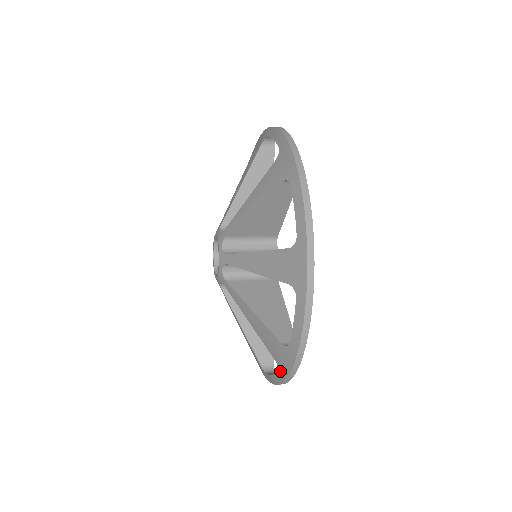
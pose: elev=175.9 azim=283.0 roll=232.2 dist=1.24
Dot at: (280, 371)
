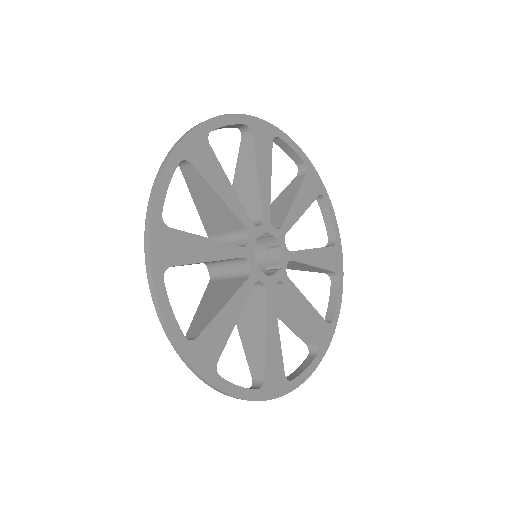
Dot at: occluded
